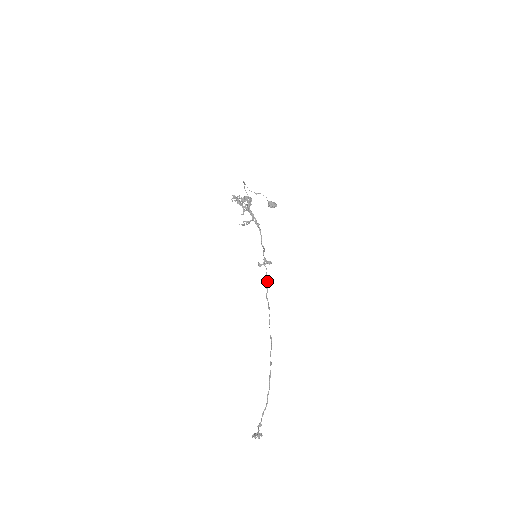
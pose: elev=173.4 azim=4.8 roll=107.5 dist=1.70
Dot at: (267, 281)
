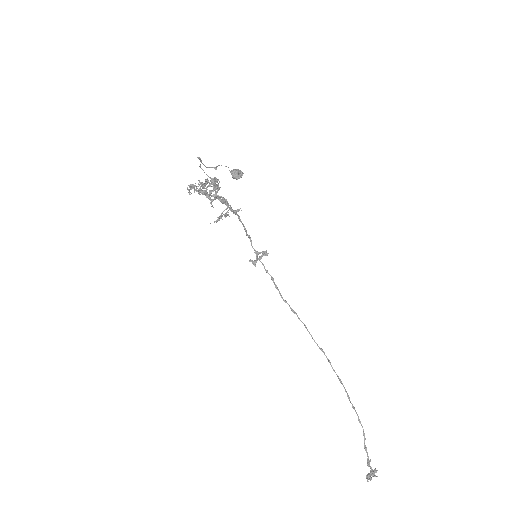
Dot at: (272, 279)
